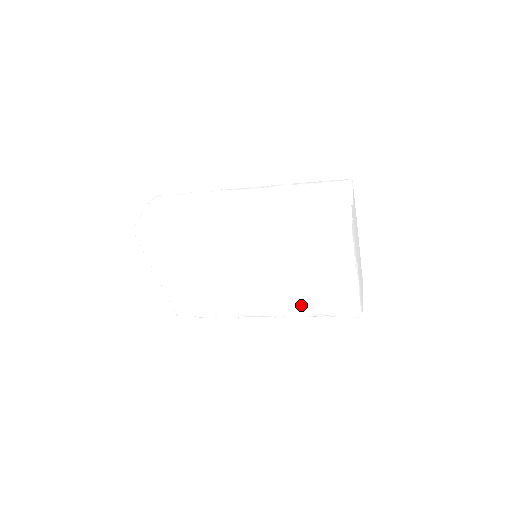
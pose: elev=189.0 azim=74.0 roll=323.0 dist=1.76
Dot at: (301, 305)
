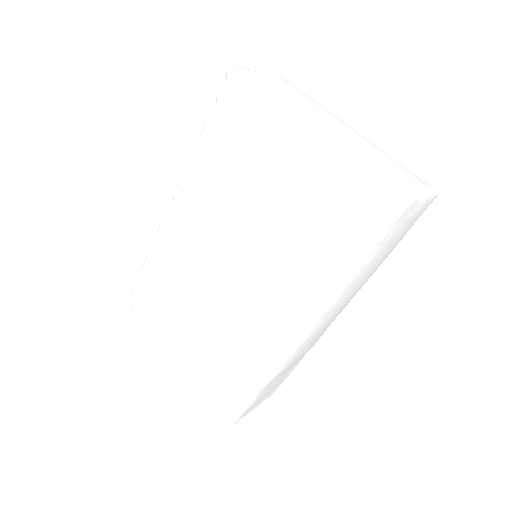
Dot at: (304, 257)
